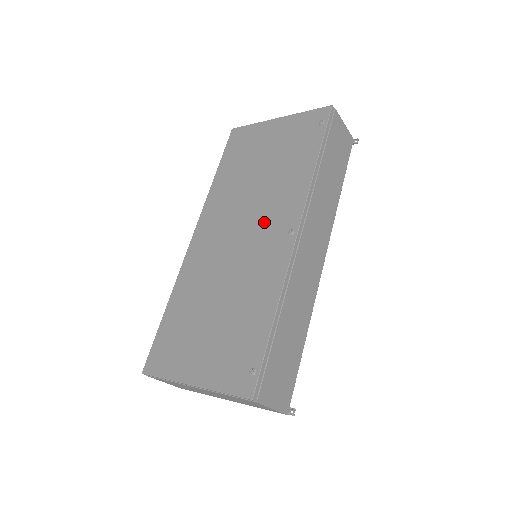
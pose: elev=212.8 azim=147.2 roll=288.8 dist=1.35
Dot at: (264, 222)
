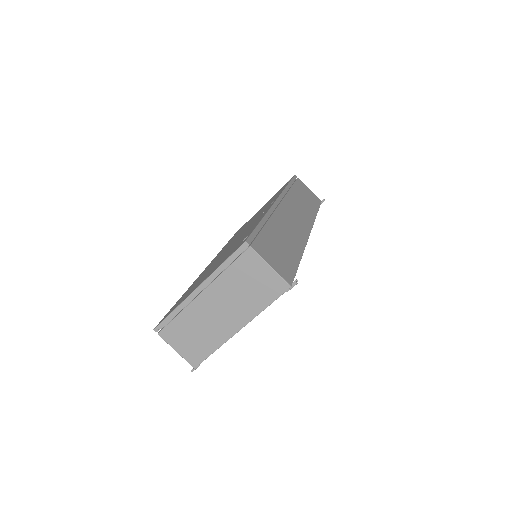
Dot at: (255, 219)
